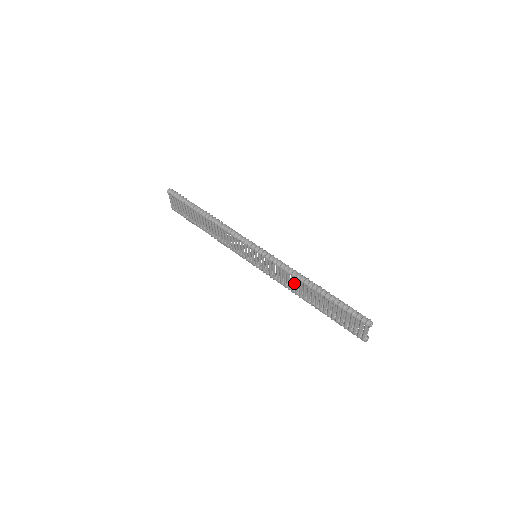
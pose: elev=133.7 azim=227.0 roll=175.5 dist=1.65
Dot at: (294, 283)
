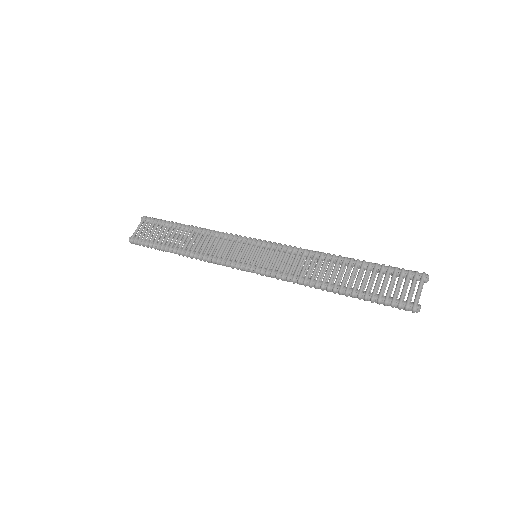
Dot at: (309, 273)
